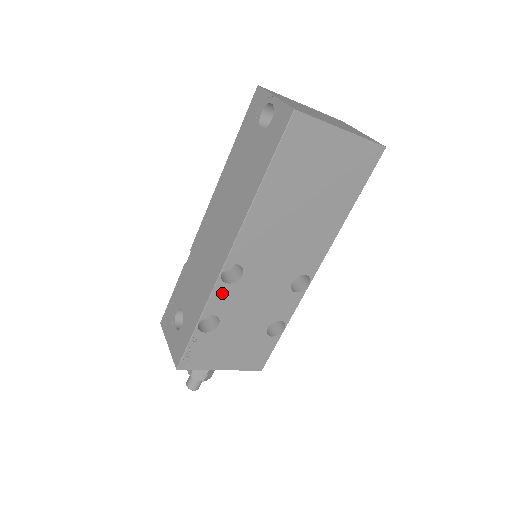
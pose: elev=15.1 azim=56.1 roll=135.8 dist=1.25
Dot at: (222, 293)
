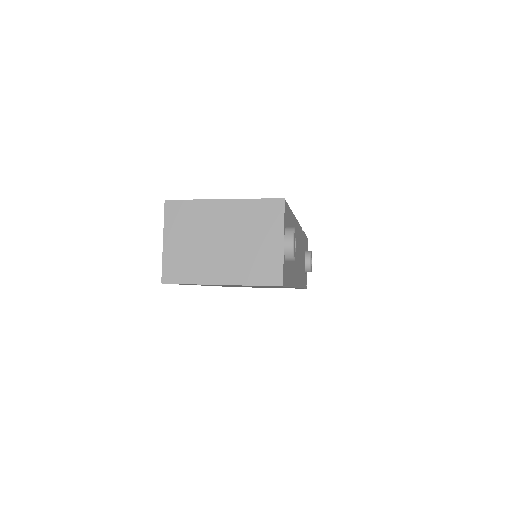
Dot at: occluded
